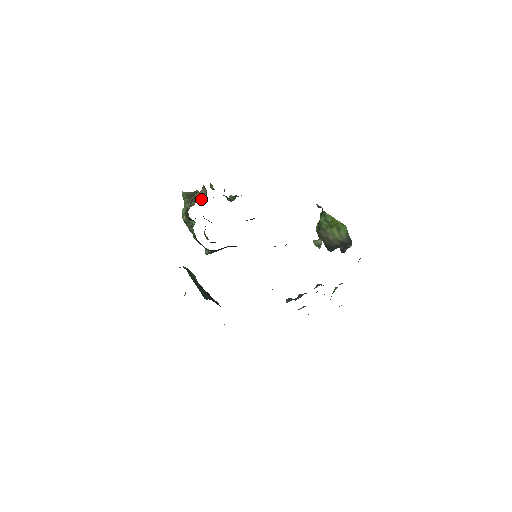
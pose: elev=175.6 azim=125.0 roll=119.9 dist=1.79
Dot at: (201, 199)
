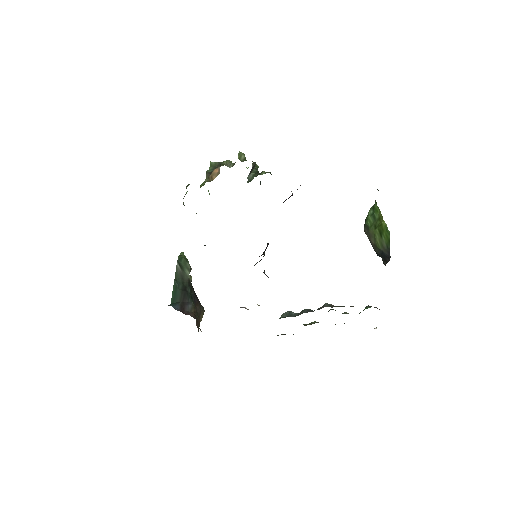
Dot at: (213, 178)
